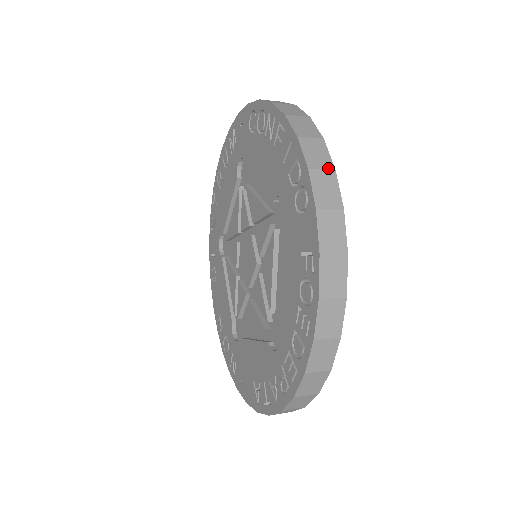
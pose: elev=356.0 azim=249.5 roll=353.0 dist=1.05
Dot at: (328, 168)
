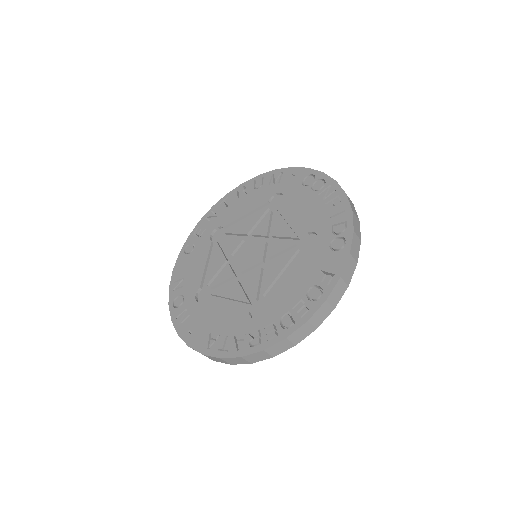
Dot at: (359, 237)
